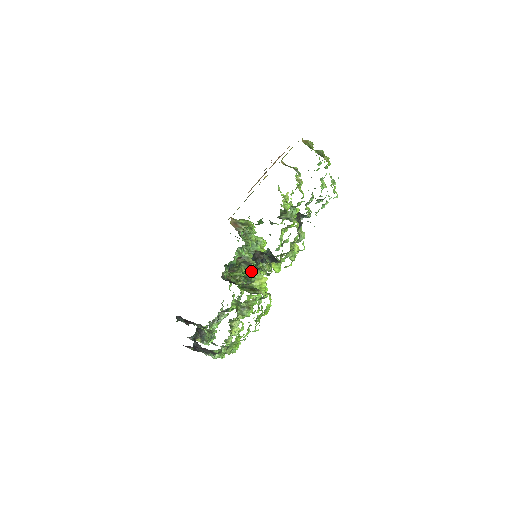
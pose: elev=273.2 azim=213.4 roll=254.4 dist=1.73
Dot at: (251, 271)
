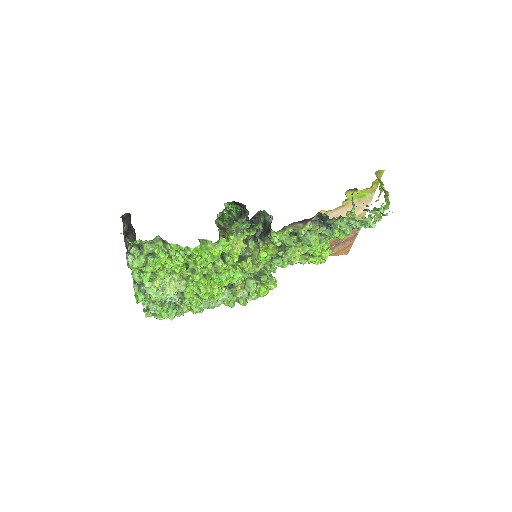
Dot at: (240, 218)
